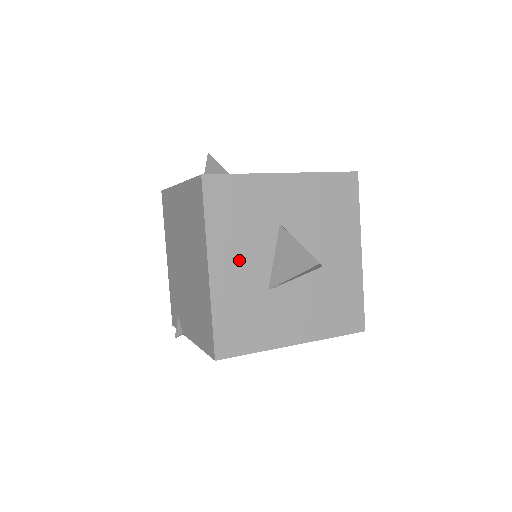
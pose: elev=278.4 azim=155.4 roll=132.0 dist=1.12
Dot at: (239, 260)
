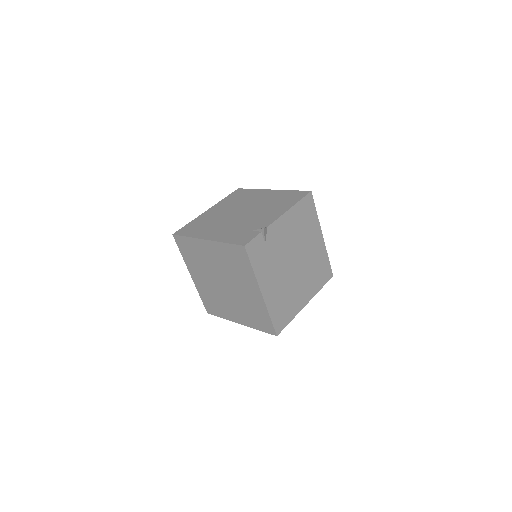
Dot at: occluded
